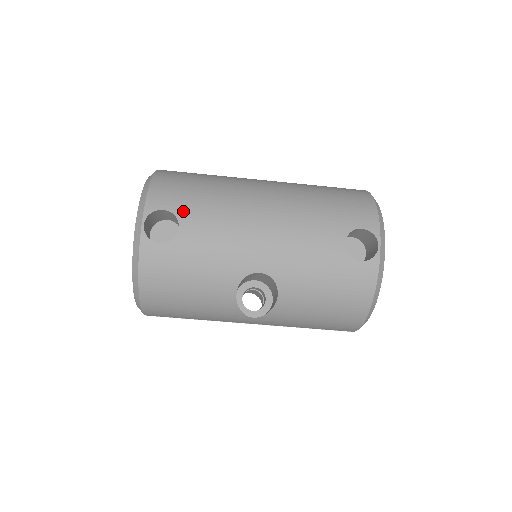
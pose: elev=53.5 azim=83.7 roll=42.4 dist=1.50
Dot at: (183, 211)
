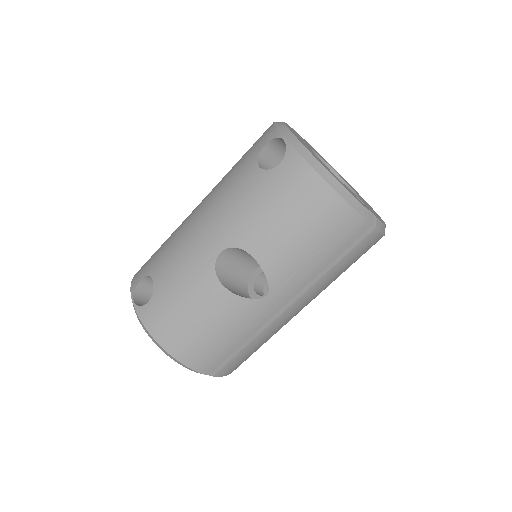
Dot at: (151, 268)
